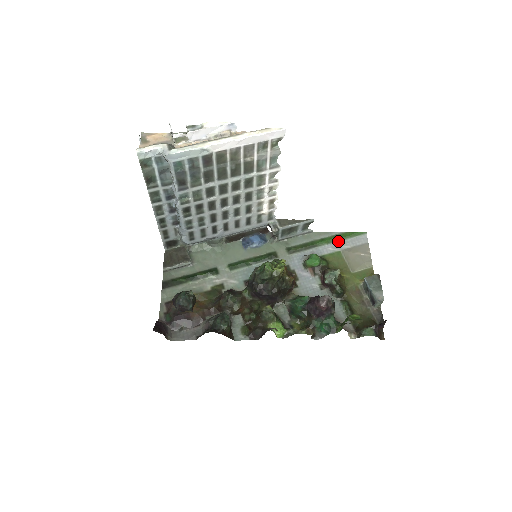
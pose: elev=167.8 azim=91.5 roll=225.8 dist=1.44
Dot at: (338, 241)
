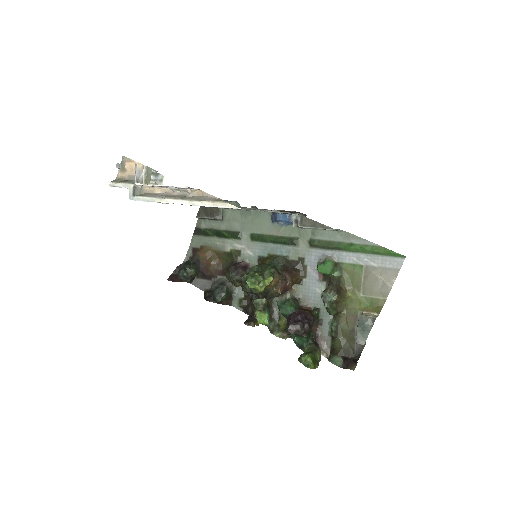
Dot at: (367, 253)
